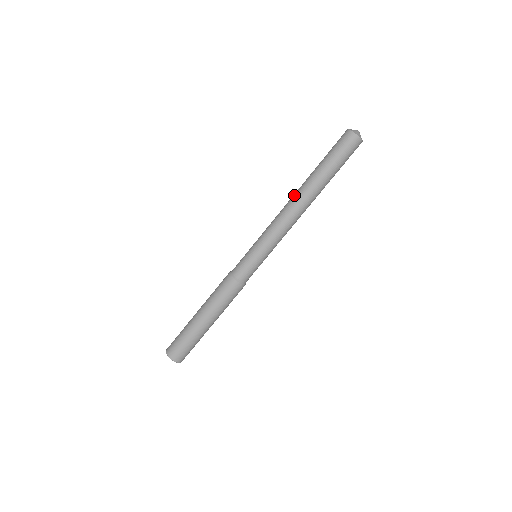
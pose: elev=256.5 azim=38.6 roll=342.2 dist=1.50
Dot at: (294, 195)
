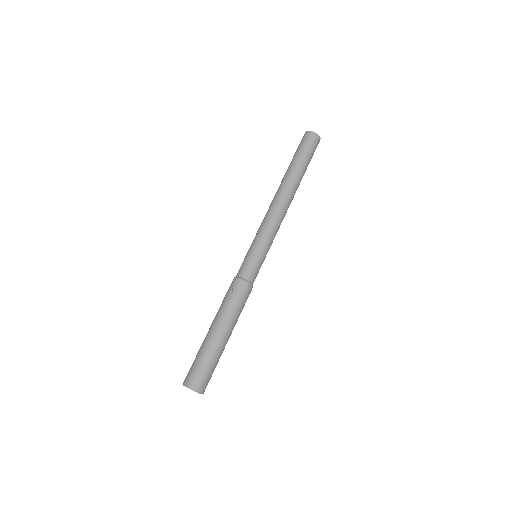
Dot at: (275, 194)
